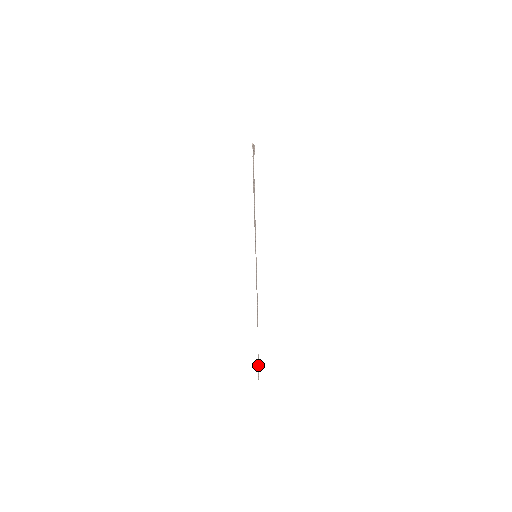
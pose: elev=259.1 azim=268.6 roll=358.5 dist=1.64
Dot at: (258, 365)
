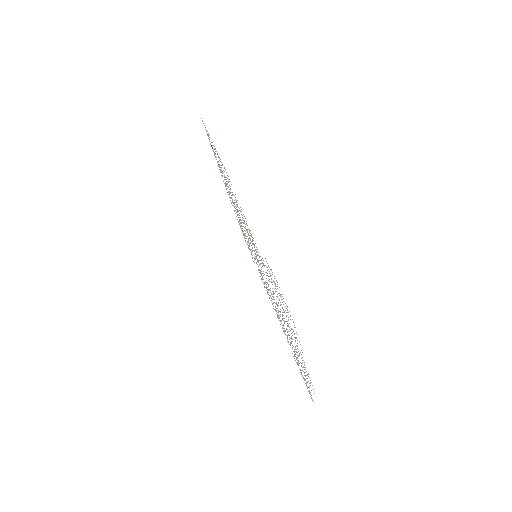
Dot at: occluded
